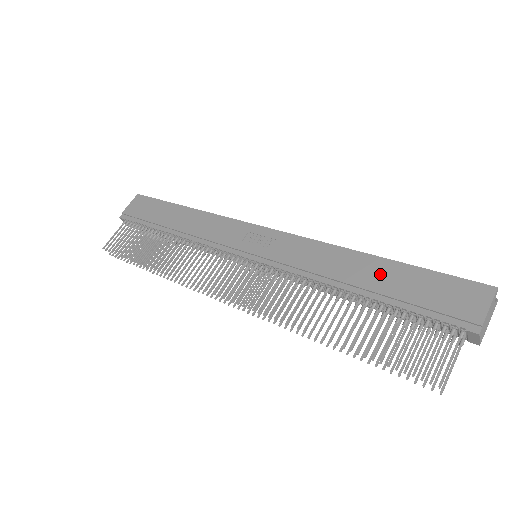
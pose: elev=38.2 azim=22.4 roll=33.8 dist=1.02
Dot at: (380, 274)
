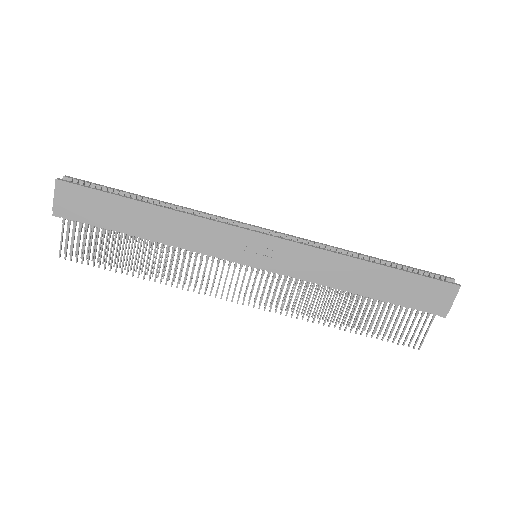
Dot at: (379, 280)
